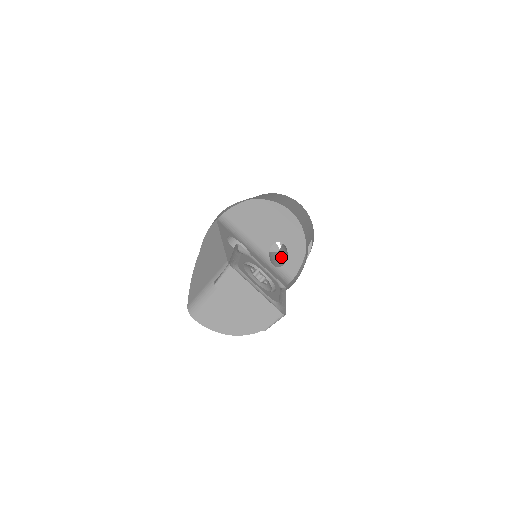
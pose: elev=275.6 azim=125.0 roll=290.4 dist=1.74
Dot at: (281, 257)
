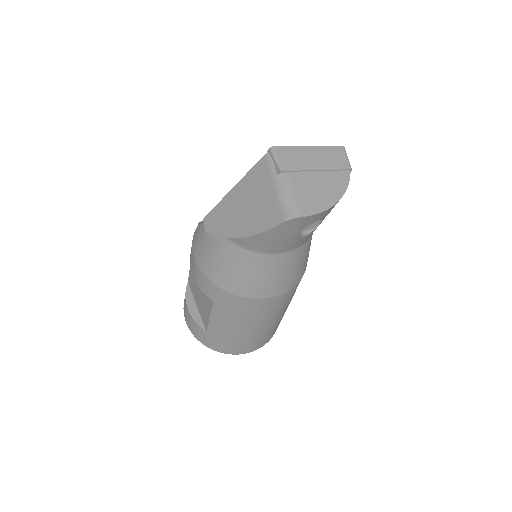
Dot at: occluded
